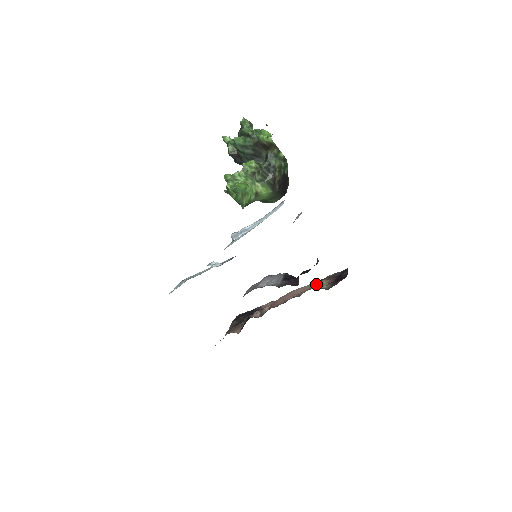
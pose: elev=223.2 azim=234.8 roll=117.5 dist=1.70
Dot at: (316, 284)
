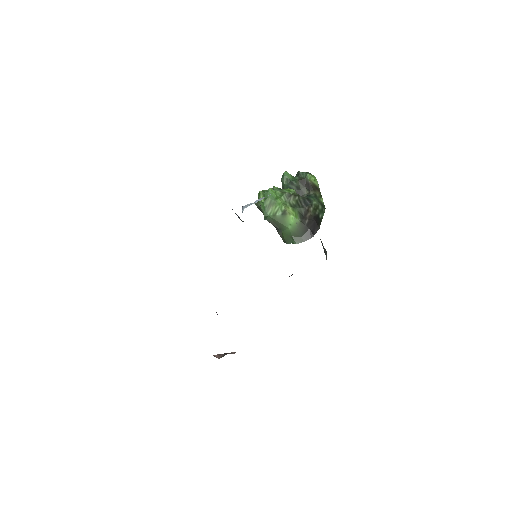
Dot at: occluded
